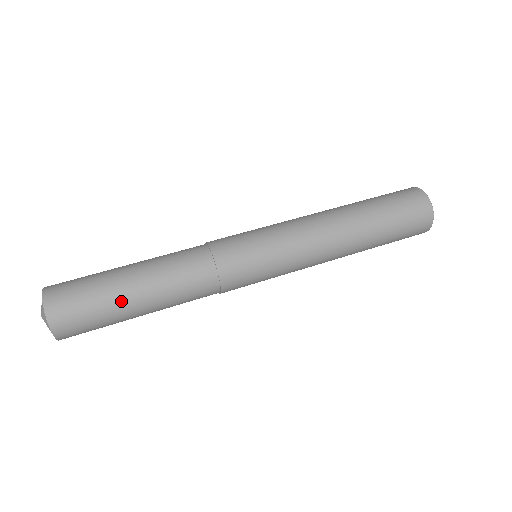
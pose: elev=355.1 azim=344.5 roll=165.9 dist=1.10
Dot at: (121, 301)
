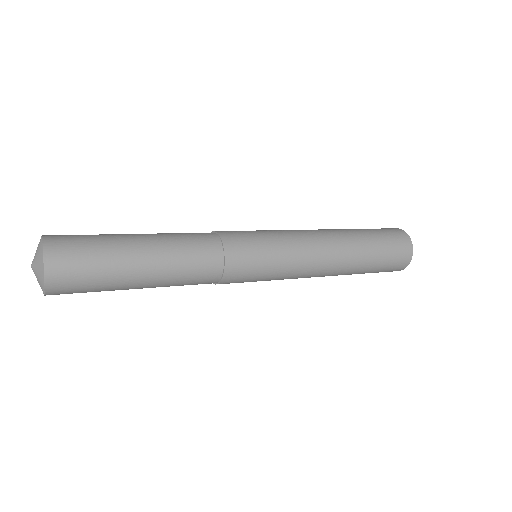
Dot at: (126, 264)
